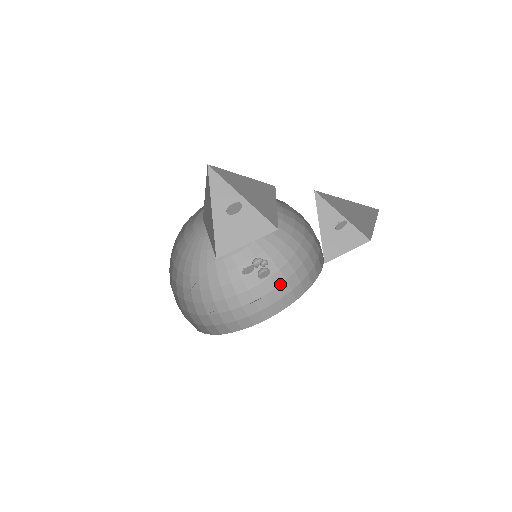
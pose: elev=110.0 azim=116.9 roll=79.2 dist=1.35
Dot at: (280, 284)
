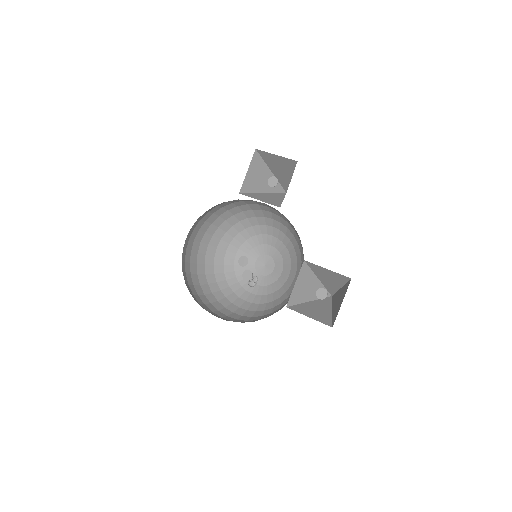
Dot at: occluded
